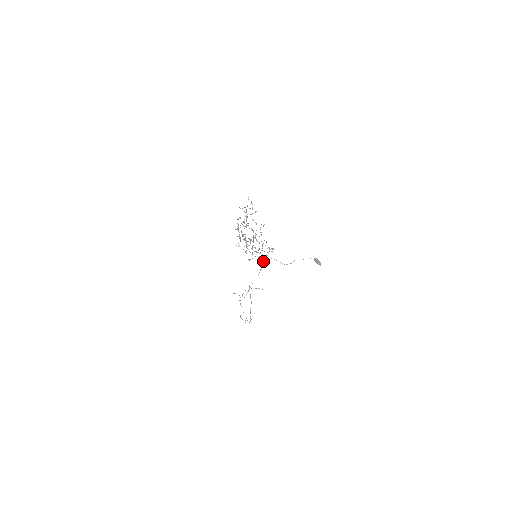
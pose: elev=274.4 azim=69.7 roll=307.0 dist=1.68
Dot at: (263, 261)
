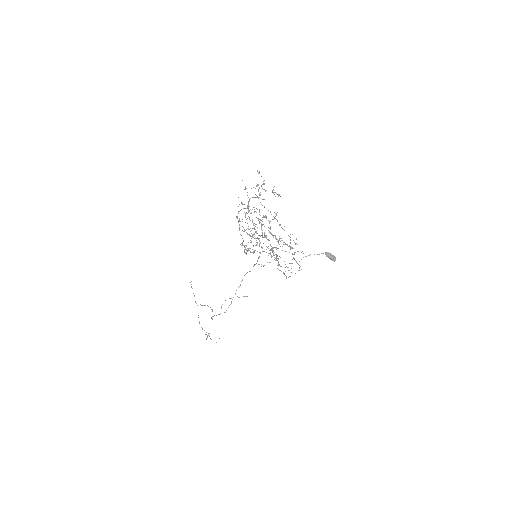
Dot at: (257, 261)
